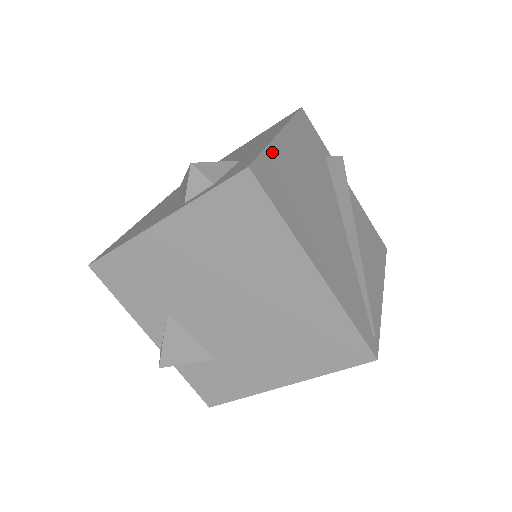
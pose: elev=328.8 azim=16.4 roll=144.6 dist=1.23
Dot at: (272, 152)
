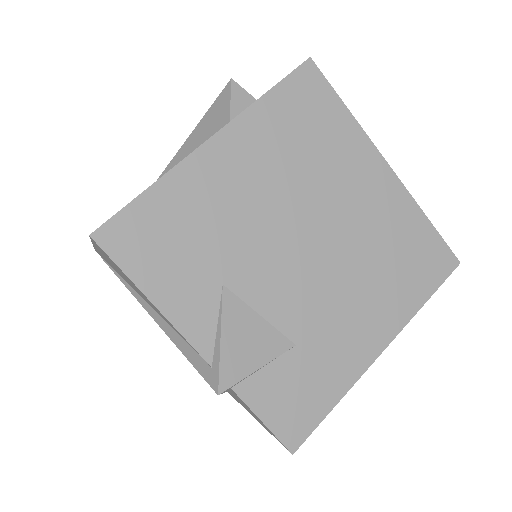
Dot at: occluded
